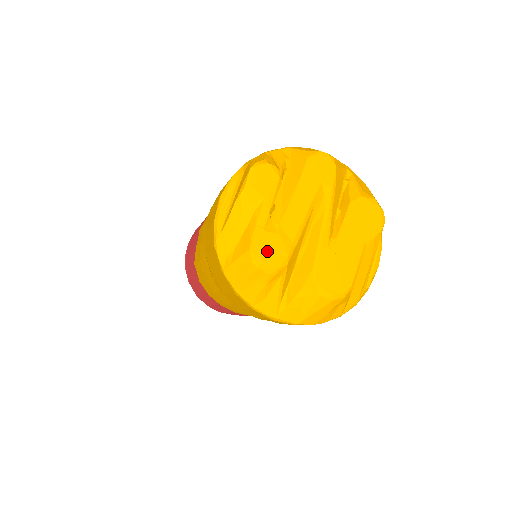
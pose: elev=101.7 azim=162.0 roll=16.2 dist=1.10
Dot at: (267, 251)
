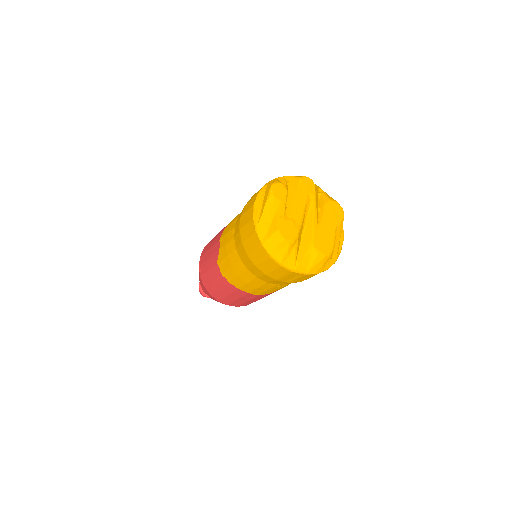
Dot at: (287, 230)
